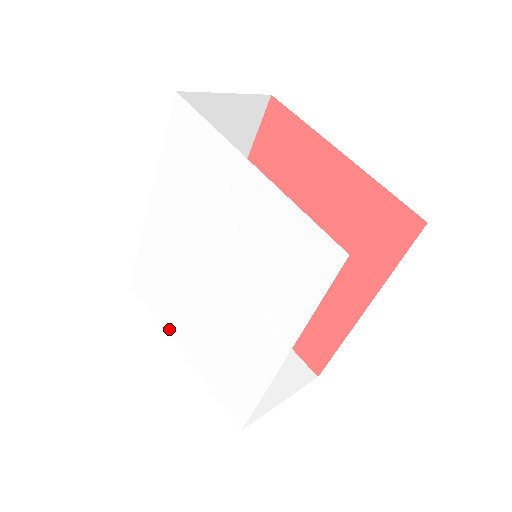
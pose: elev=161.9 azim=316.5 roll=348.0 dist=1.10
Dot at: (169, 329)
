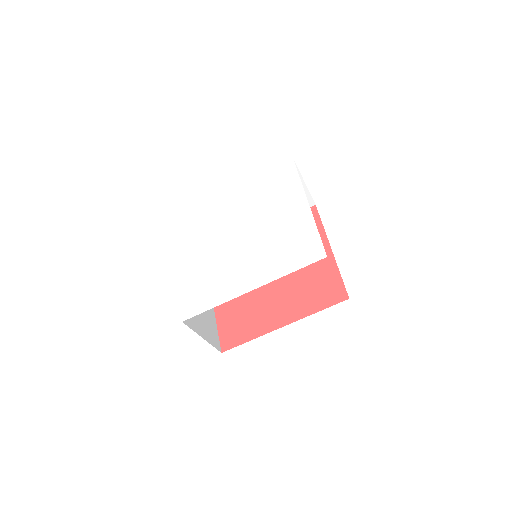
Dot at: (179, 252)
